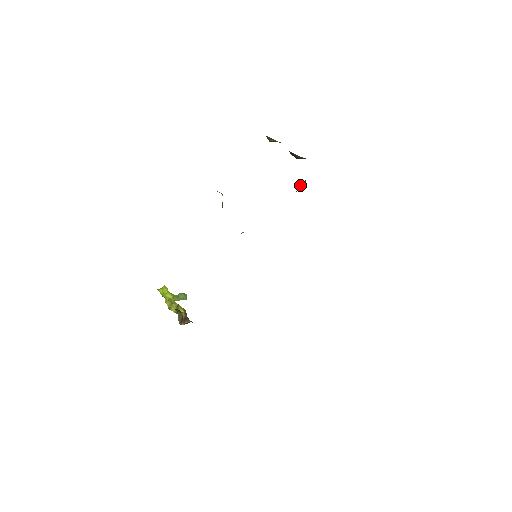
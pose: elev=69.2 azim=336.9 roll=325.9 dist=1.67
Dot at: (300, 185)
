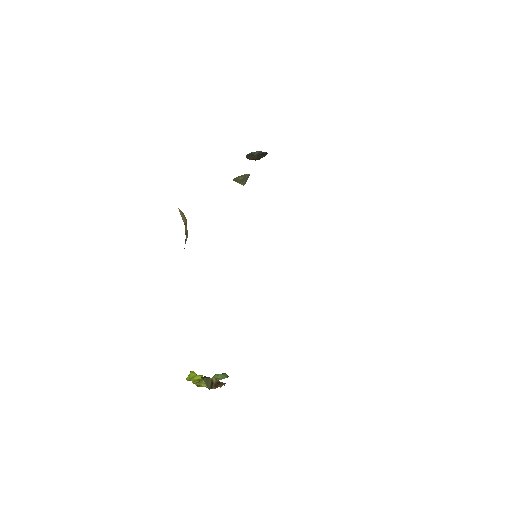
Dot at: occluded
